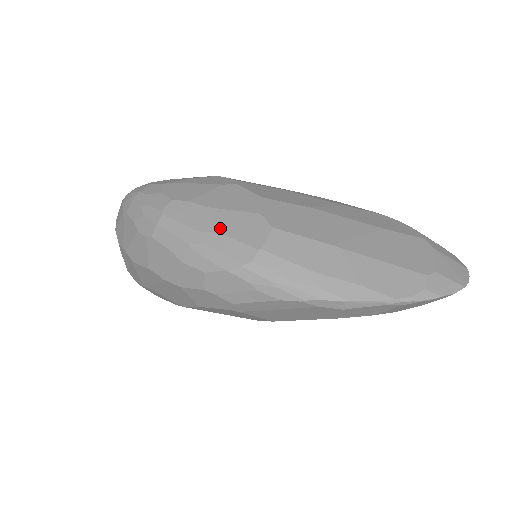
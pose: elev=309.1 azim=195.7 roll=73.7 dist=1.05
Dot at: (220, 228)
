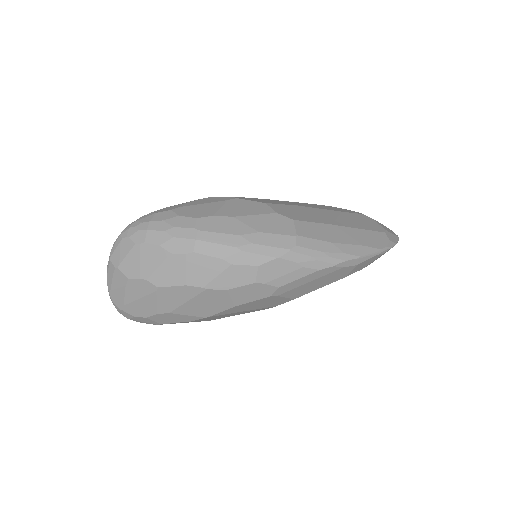
Dot at: (256, 229)
